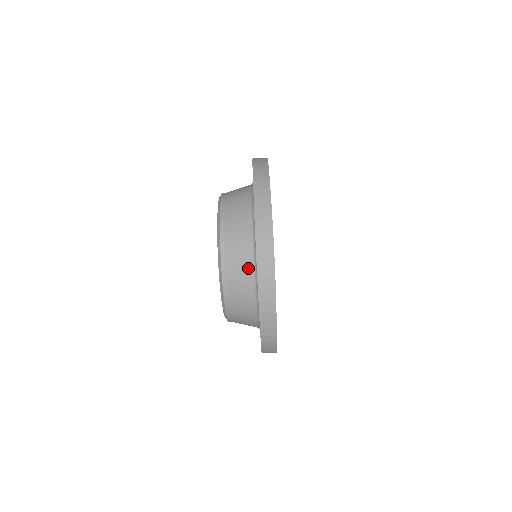
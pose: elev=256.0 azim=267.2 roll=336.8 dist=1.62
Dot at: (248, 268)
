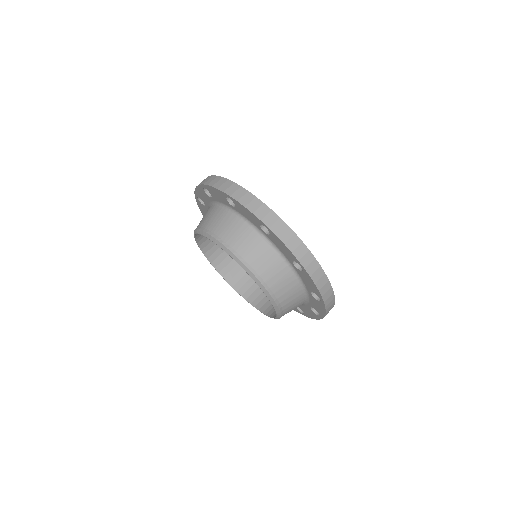
Dot at: (212, 210)
